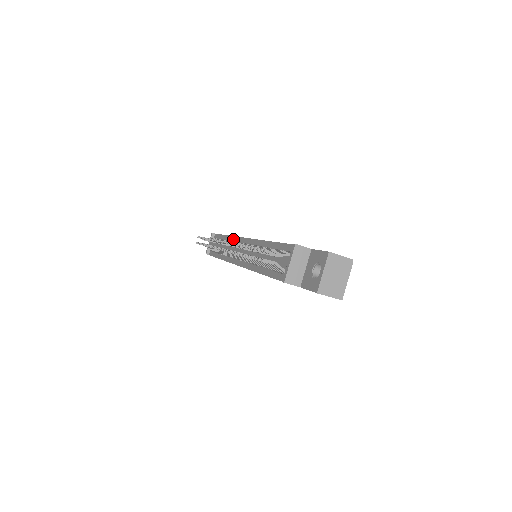
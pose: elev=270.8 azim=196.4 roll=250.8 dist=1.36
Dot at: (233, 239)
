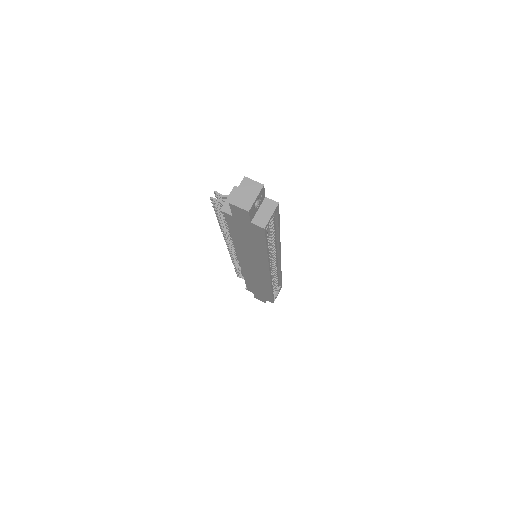
Dot at: occluded
